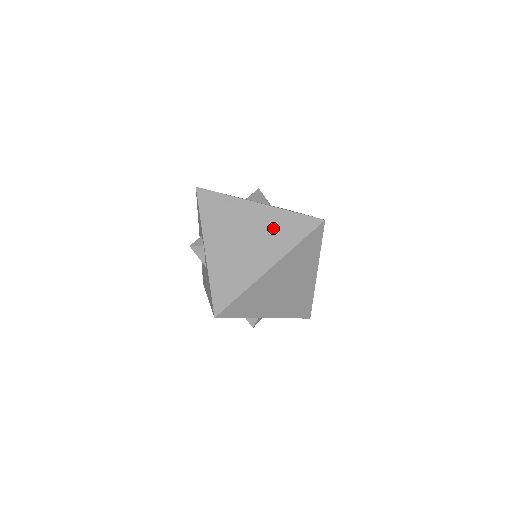
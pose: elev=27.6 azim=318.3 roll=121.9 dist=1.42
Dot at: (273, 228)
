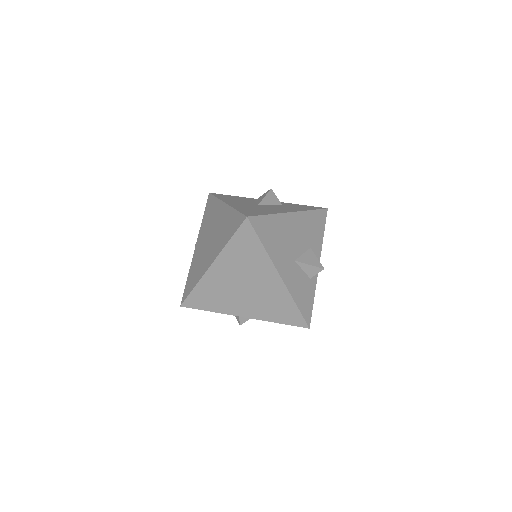
Dot at: (223, 227)
